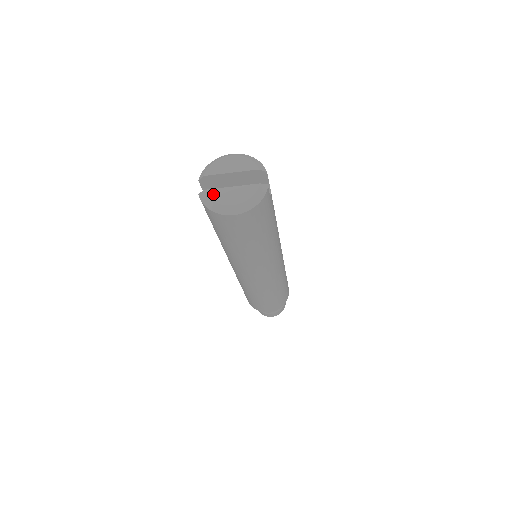
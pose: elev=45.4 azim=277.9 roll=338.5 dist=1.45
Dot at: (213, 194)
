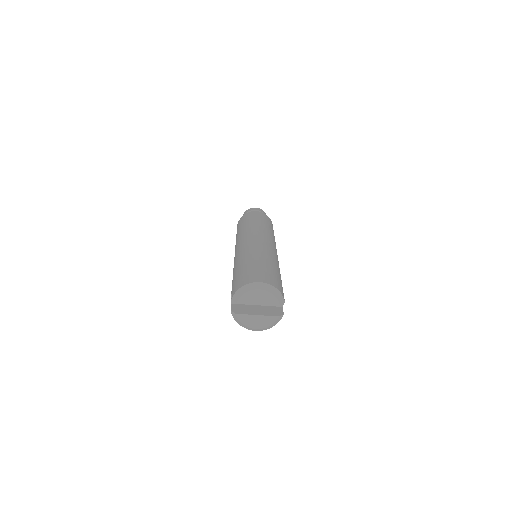
Dot at: (243, 318)
